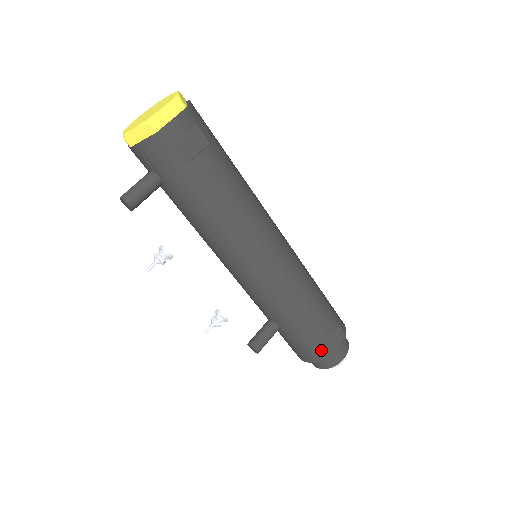
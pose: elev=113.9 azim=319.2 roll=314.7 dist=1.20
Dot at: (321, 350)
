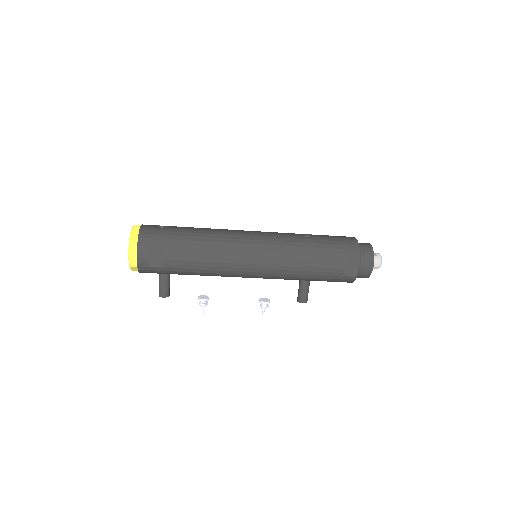
Dot at: (346, 277)
